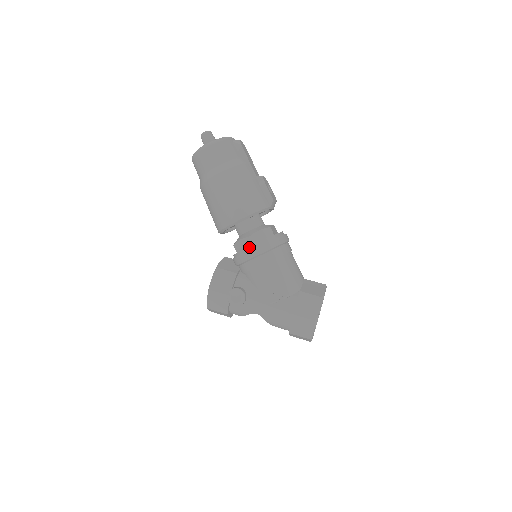
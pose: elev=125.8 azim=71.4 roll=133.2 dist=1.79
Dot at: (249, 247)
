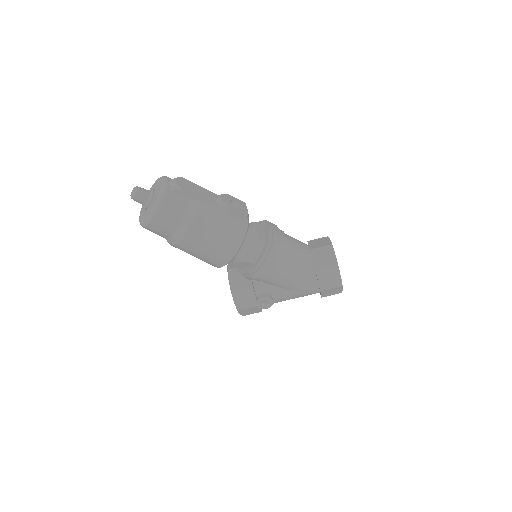
Dot at: (253, 270)
